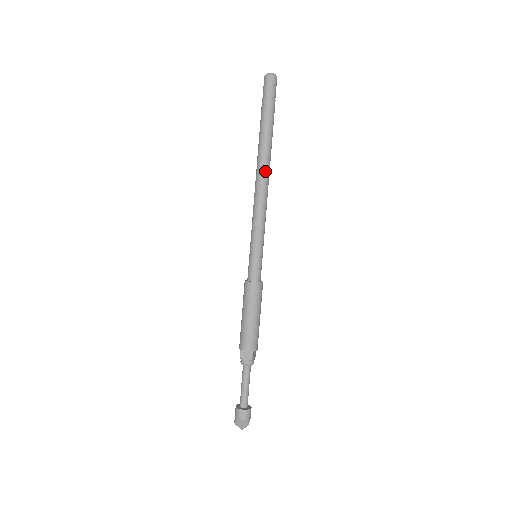
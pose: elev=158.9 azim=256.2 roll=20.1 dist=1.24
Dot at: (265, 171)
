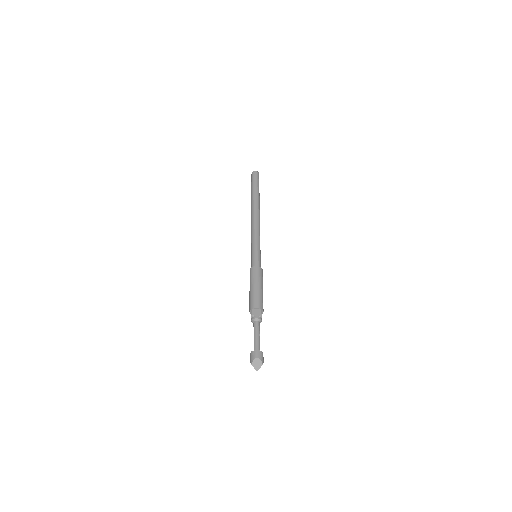
Dot at: (258, 211)
